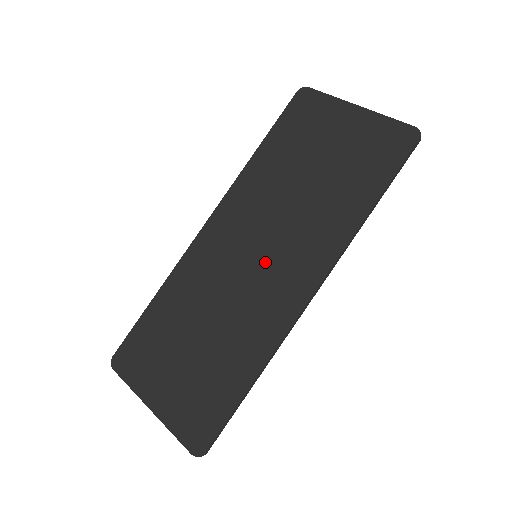
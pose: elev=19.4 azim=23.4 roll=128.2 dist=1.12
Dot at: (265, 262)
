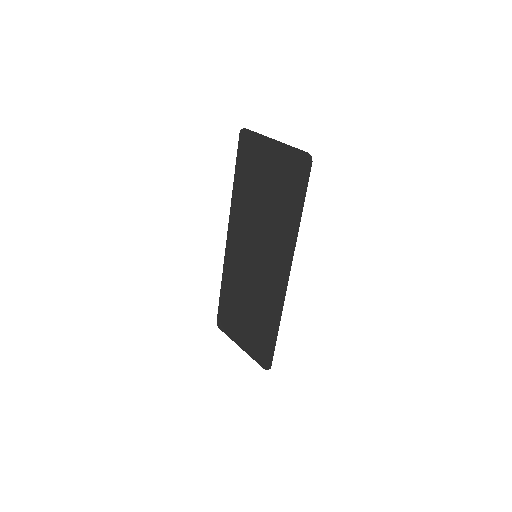
Dot at: (260, 260)
